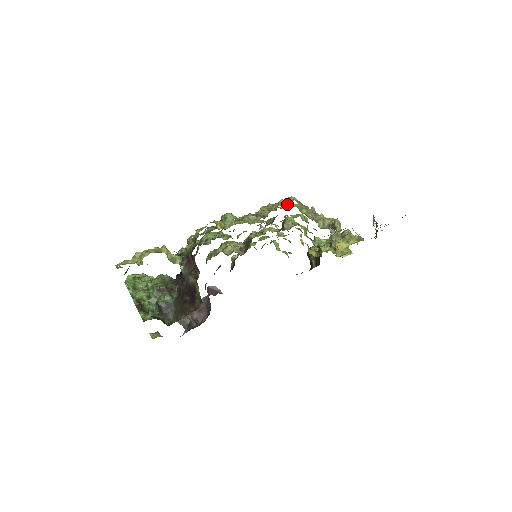
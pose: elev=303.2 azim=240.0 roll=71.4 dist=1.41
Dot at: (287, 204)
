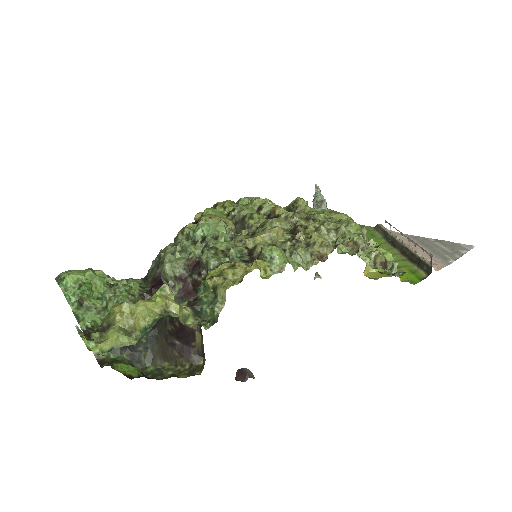
Dot at: (352, 240)
